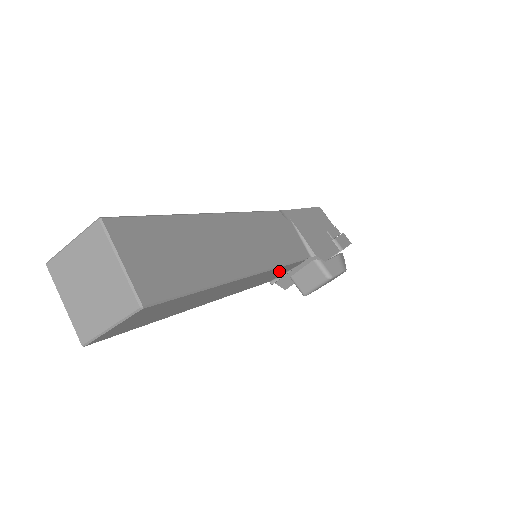
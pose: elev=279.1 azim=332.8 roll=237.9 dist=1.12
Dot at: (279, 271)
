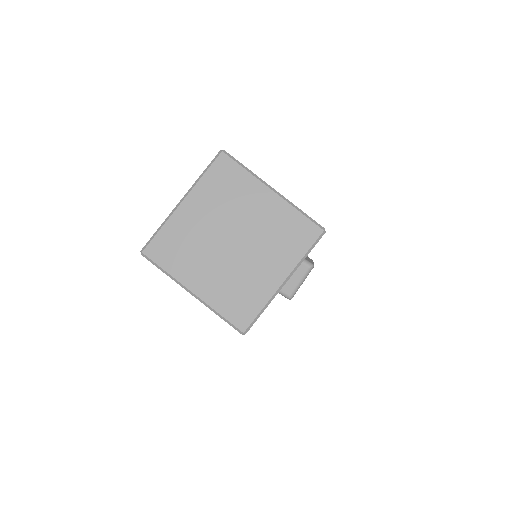
Dot at: occluded
